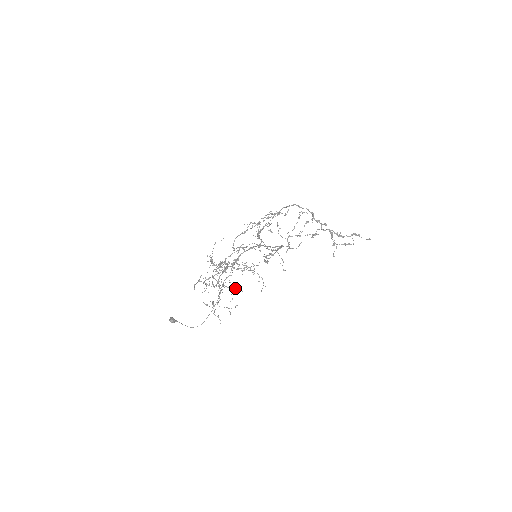
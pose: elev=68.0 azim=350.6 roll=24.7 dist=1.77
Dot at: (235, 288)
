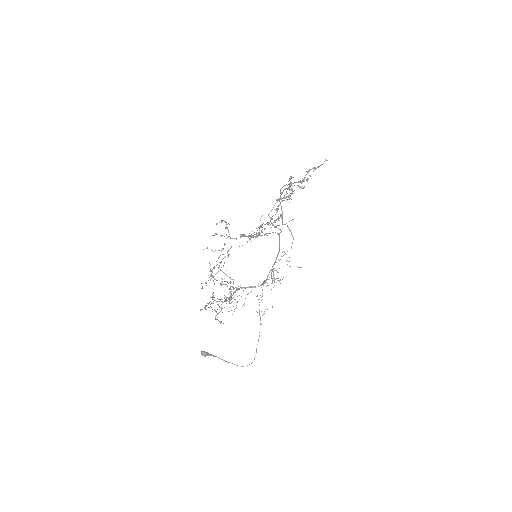
Dot at: occluded
